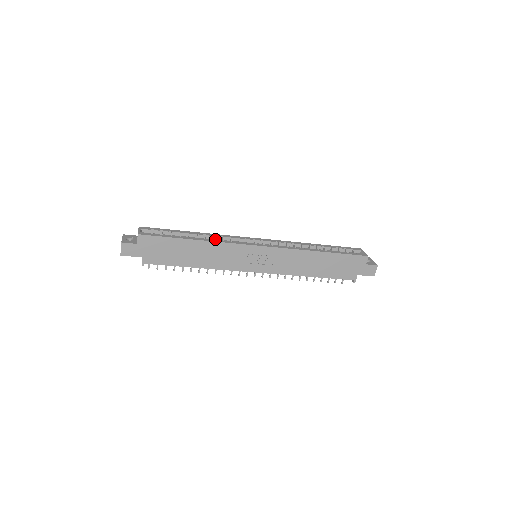
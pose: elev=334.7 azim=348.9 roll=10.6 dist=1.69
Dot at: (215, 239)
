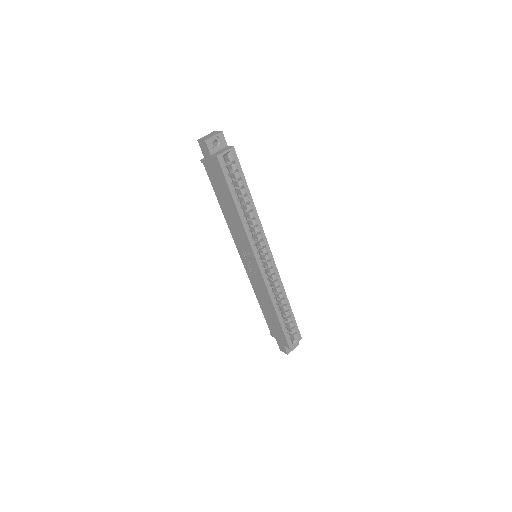
Dot at: (248, 224)
